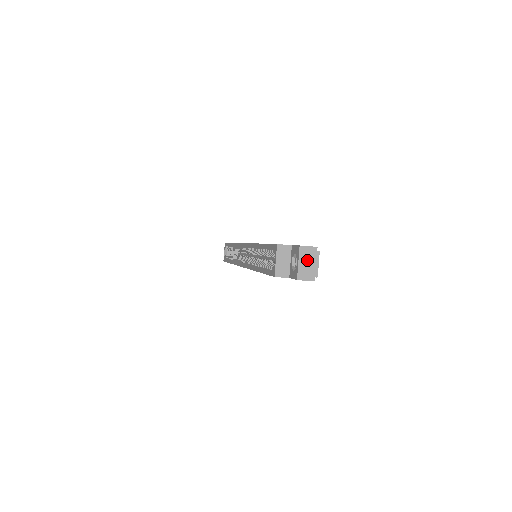
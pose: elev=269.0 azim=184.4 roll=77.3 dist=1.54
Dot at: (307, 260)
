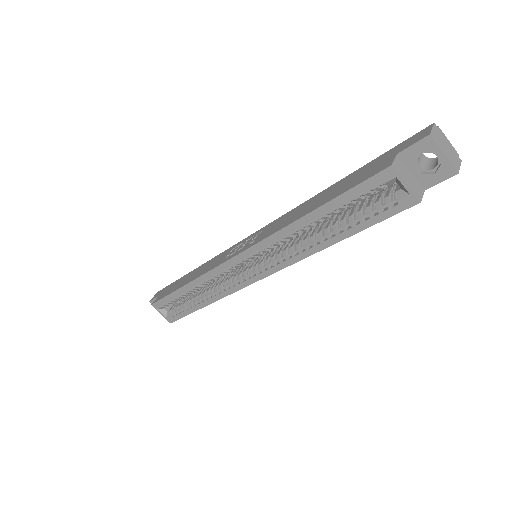
Dot at: (443, 145)
